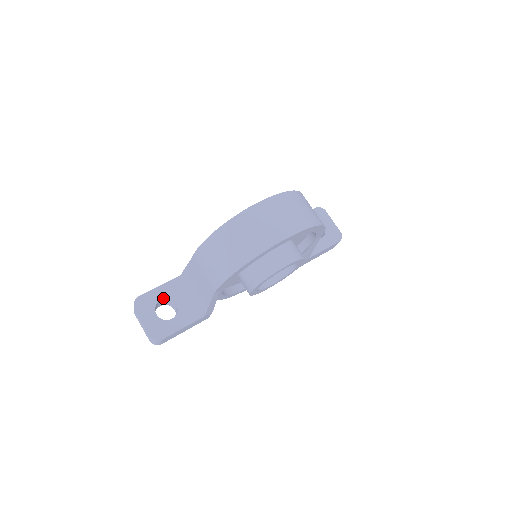
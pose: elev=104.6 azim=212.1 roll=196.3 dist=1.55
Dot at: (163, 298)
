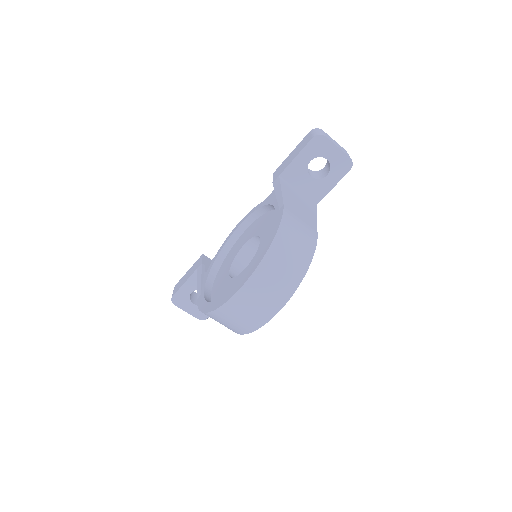
Dot at: (192, 291)
